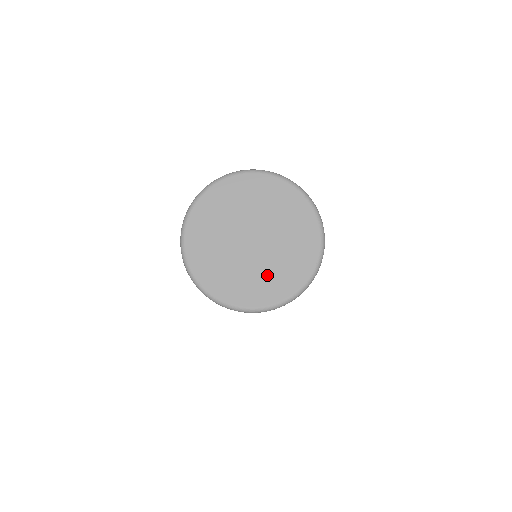
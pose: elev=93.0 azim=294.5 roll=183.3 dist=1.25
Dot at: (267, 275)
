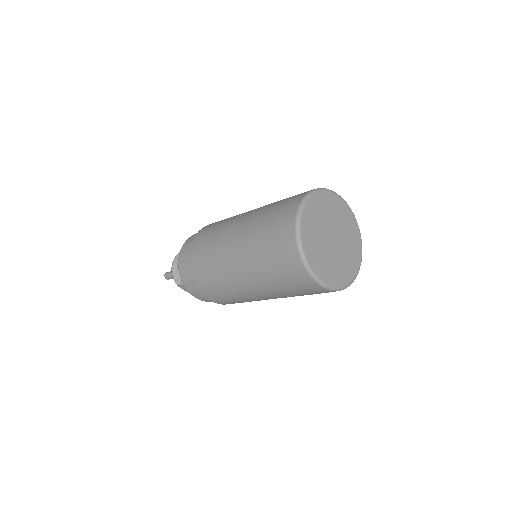
Dot at: (349, 255)
